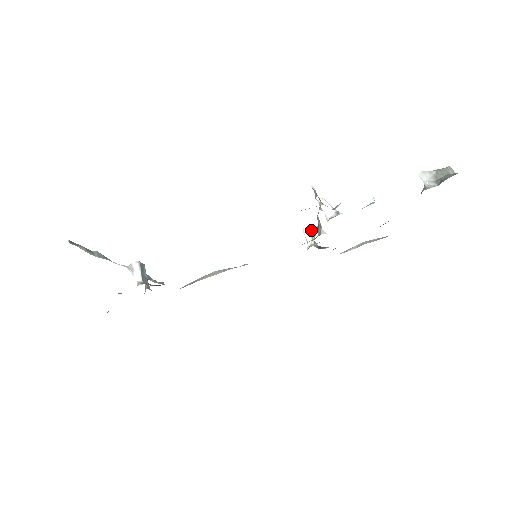
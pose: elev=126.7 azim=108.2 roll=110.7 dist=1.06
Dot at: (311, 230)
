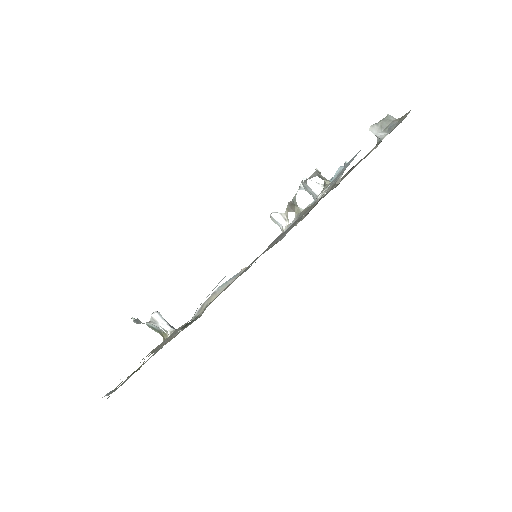
Dot at: (280, 213)
